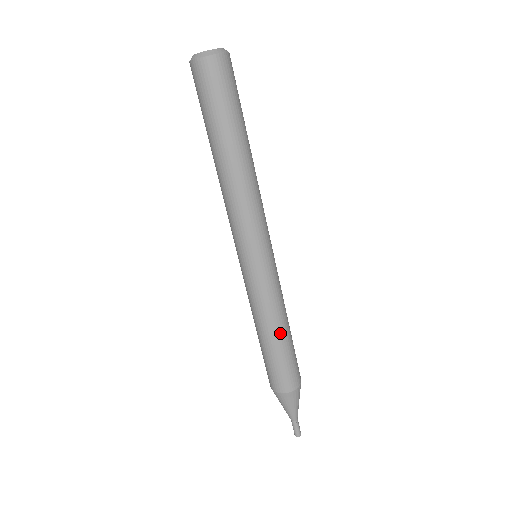
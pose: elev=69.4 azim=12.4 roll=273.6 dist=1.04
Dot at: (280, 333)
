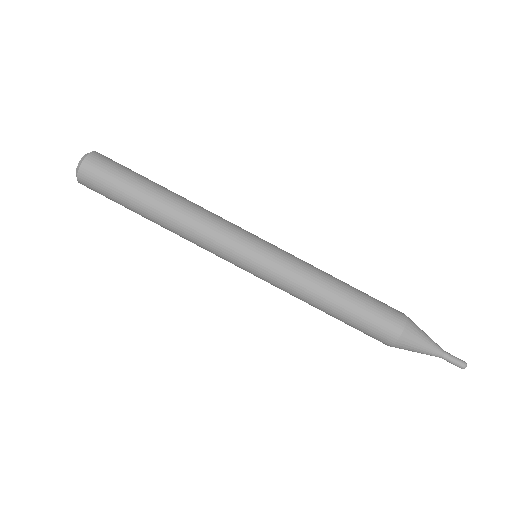
Dot at: (336, 291)
